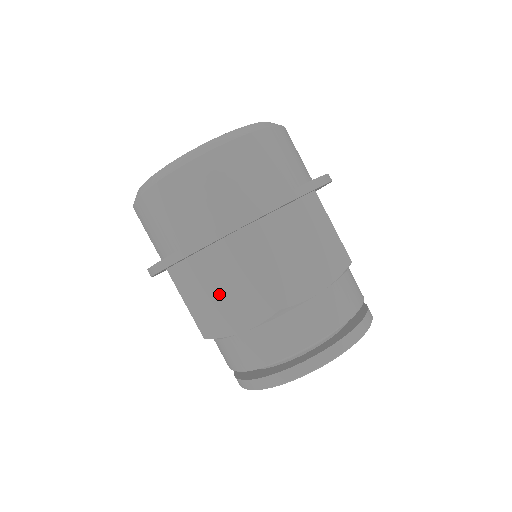
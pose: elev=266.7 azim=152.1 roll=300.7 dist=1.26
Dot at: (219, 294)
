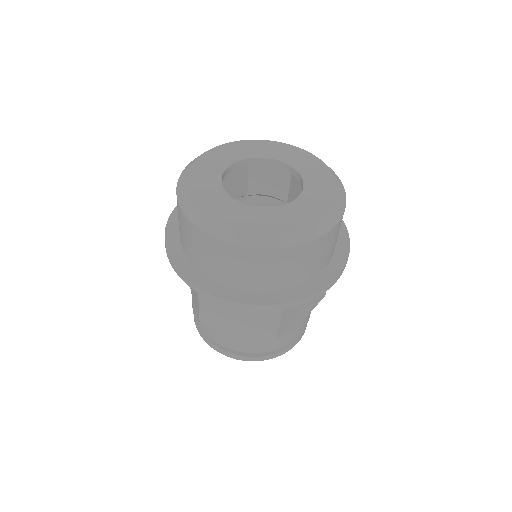
Dot at: occluded
